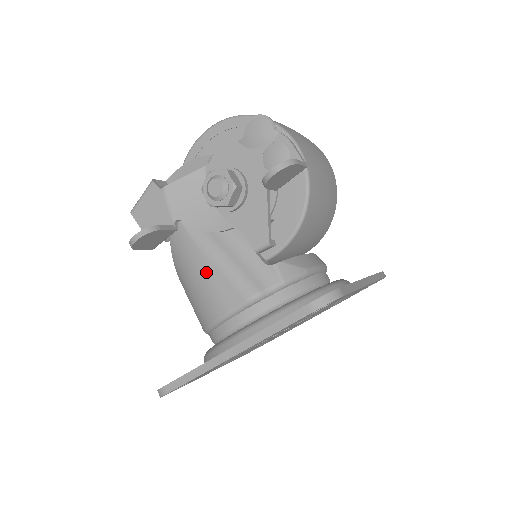
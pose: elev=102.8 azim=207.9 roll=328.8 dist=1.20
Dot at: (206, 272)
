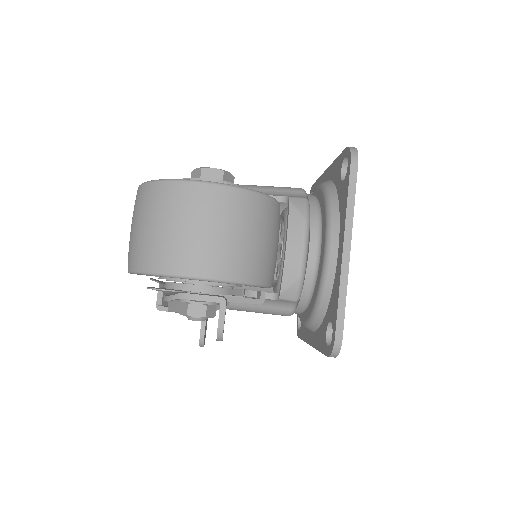
Dot at: occluded
